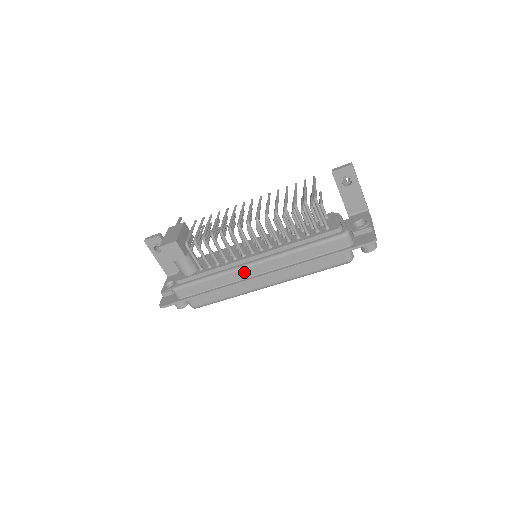
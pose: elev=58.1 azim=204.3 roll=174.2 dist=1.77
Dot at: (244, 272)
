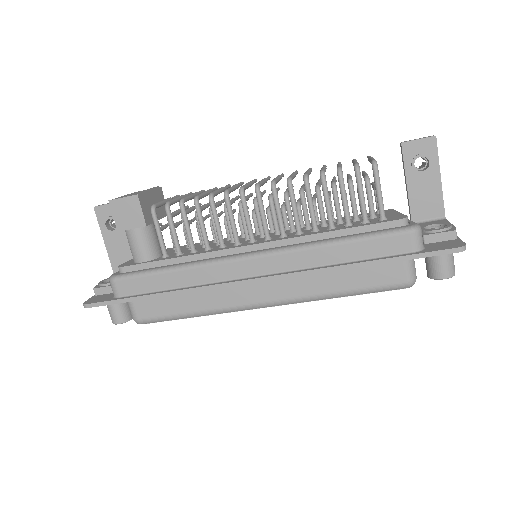
Dot at: (232, 267)
